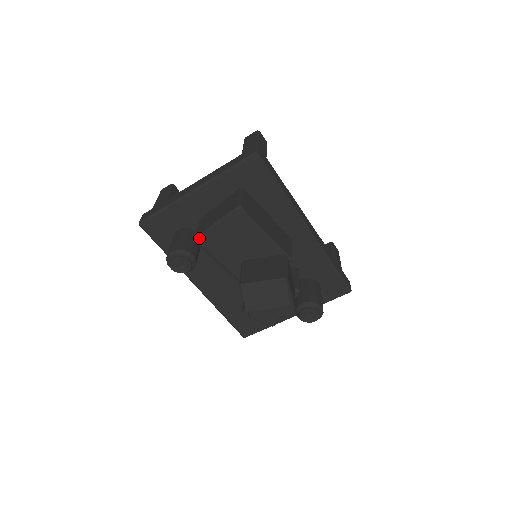
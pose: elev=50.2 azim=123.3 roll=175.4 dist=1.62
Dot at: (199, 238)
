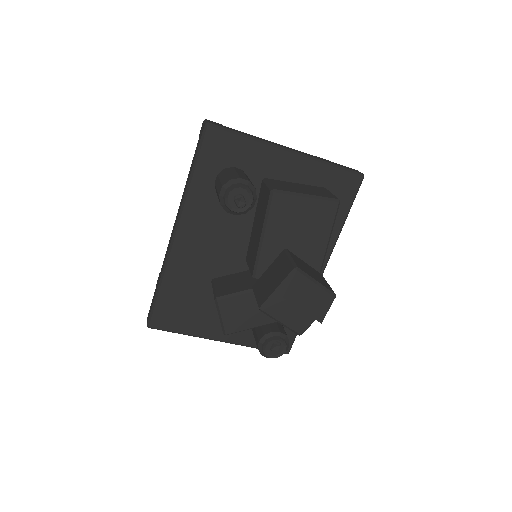
Dot at: (280, 193)
